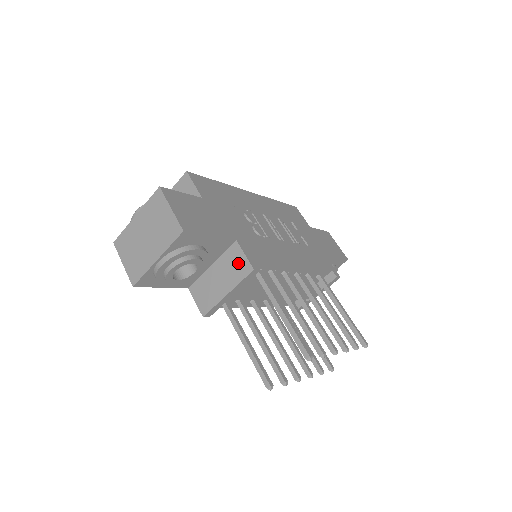
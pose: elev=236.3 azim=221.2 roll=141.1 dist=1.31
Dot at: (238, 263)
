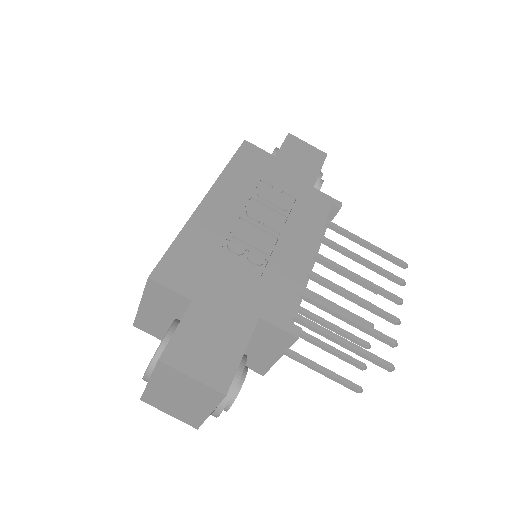
Dot at: (275, 335)
